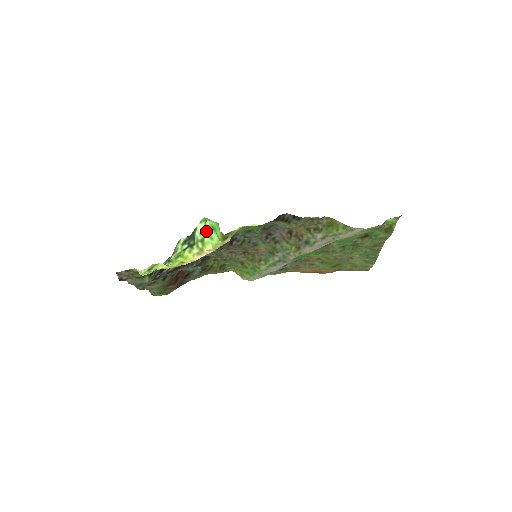
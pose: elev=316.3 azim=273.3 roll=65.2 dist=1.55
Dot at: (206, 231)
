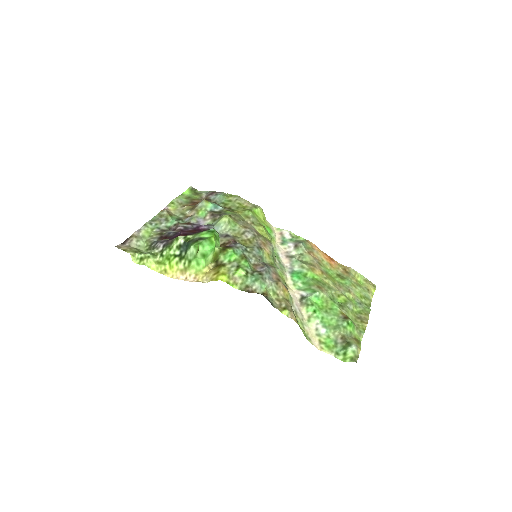
Dot at: (196, 257)
